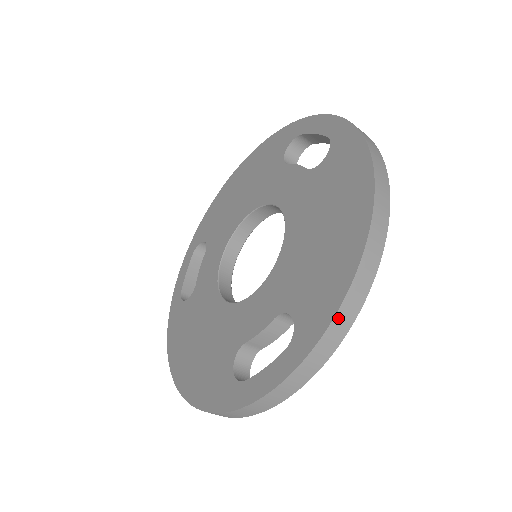
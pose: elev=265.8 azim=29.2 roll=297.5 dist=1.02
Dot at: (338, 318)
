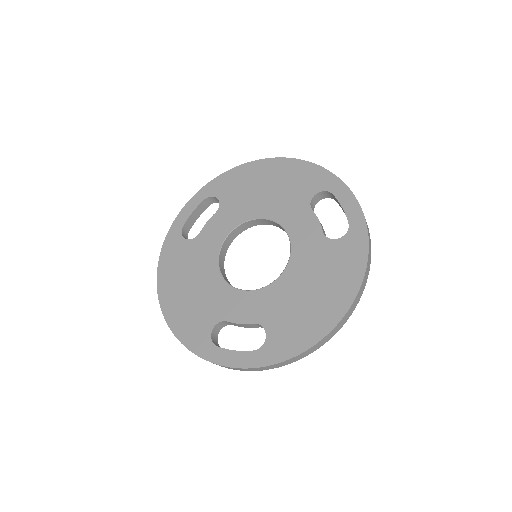
Dot at: (293, 359)
